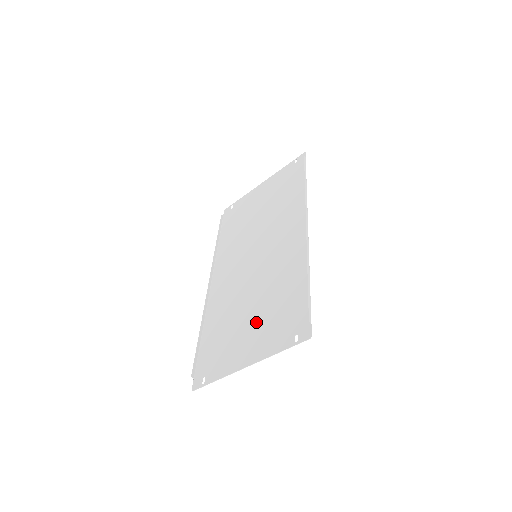
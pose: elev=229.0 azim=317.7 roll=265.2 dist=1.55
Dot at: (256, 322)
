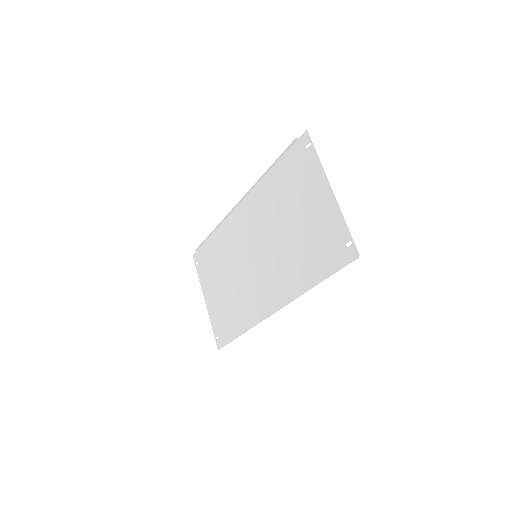
Dot at: (221, 294)
